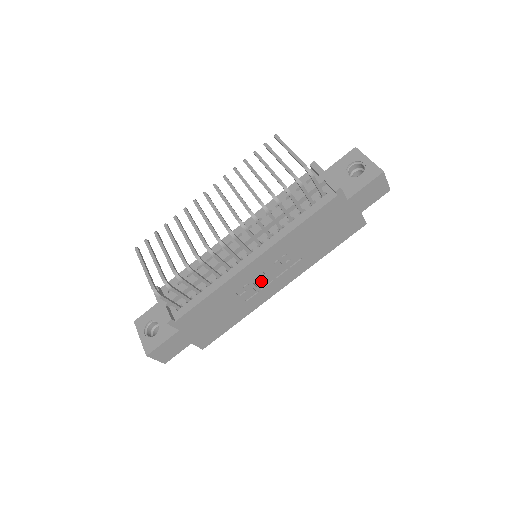
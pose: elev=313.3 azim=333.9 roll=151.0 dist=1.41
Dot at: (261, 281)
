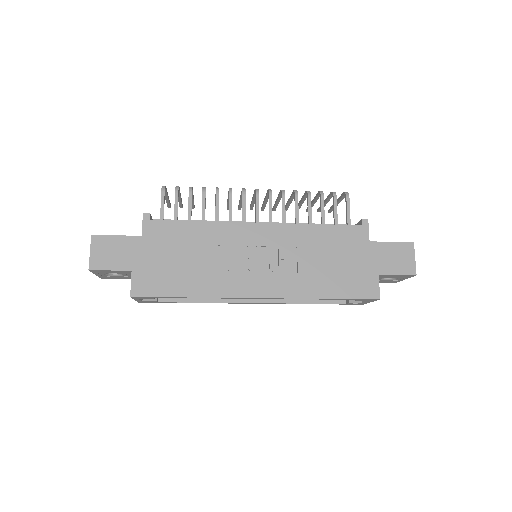
Dot at: (246, 262)
